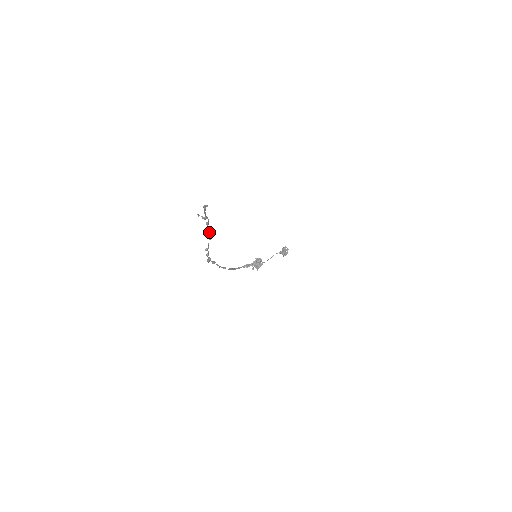
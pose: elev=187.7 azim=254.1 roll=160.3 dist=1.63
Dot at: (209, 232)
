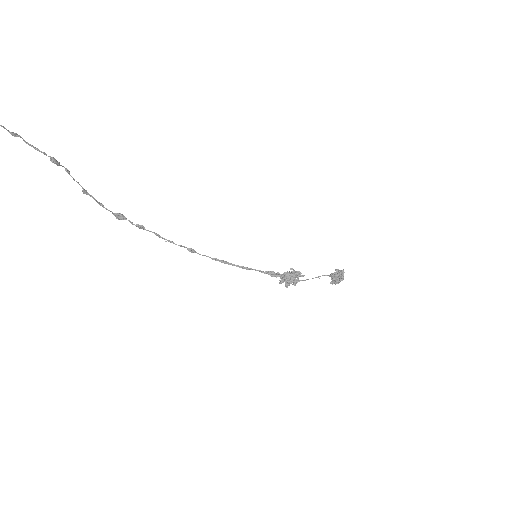
Dot at: (50, 157)
